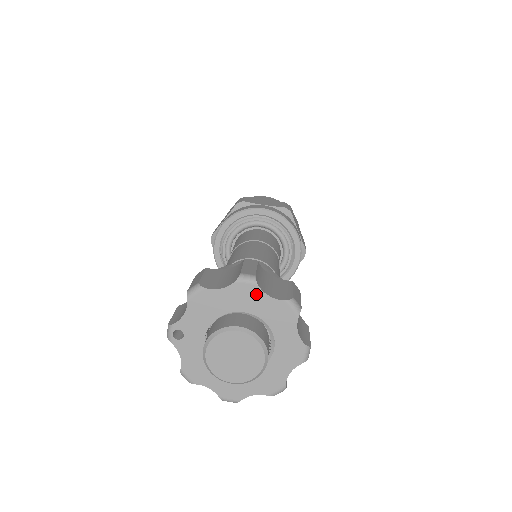
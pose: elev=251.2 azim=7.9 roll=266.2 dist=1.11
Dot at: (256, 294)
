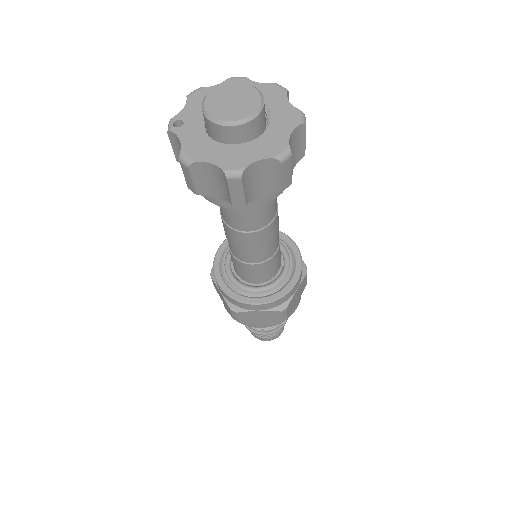
Dot at: occluded
